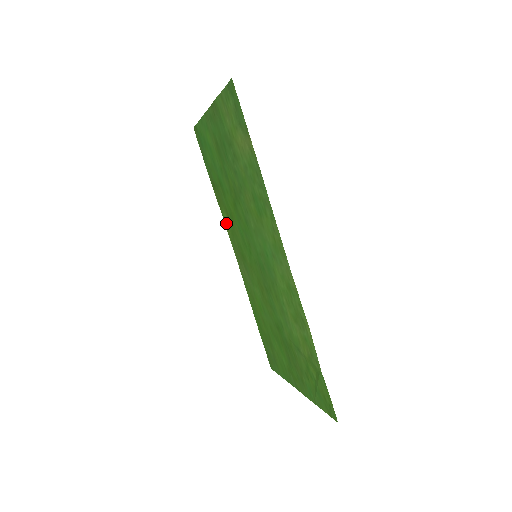
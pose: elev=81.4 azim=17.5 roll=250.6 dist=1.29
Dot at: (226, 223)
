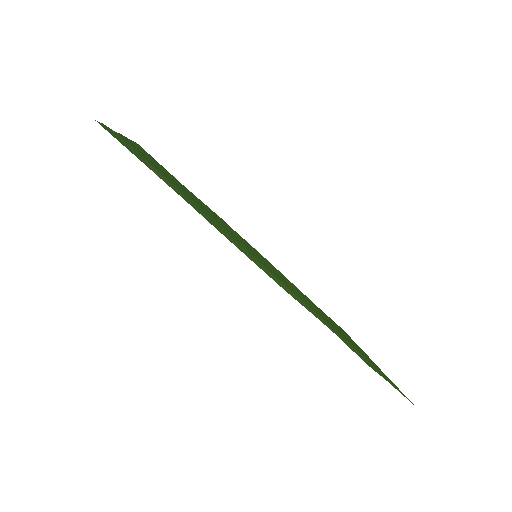
Dot at: occluded
